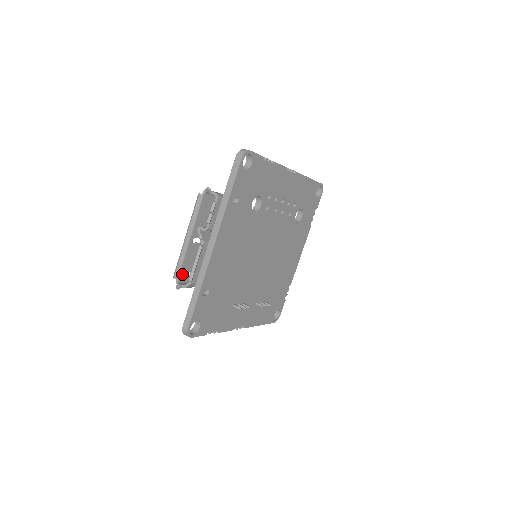
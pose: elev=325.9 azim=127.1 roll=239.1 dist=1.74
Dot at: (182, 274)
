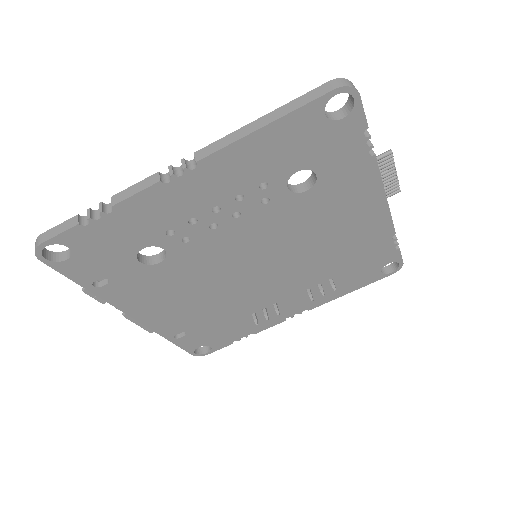
Dot at: occluded
